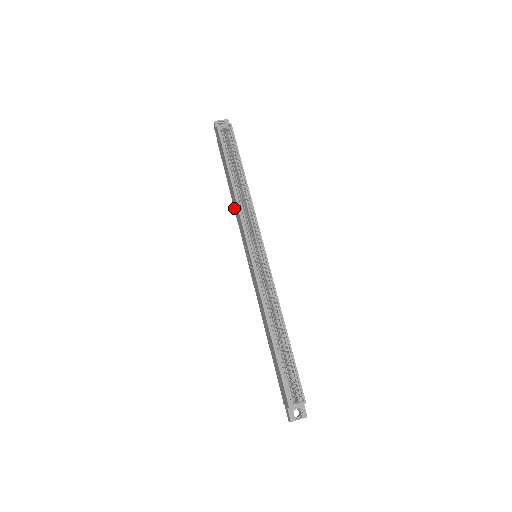
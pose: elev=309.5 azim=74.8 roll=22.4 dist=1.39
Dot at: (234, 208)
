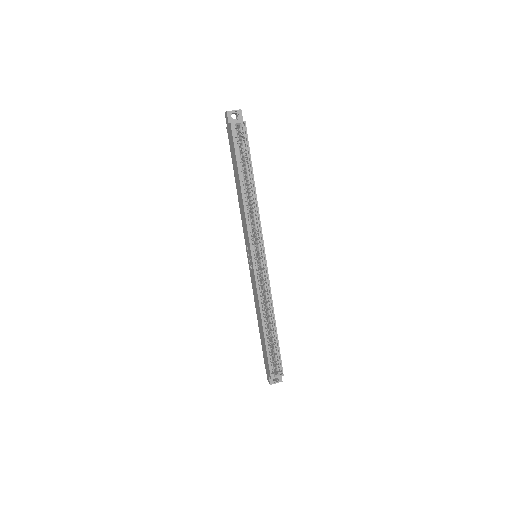
Dot at: (239, 205)
